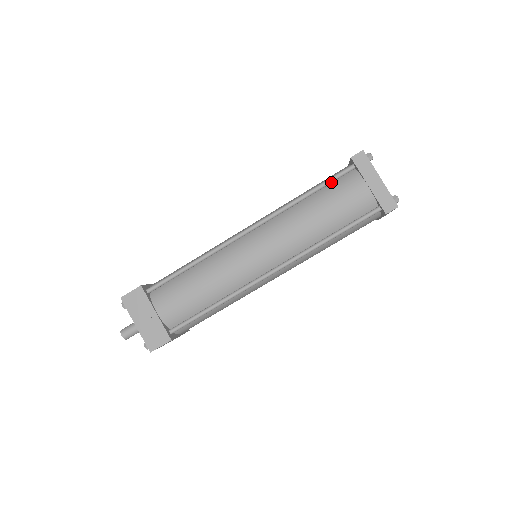
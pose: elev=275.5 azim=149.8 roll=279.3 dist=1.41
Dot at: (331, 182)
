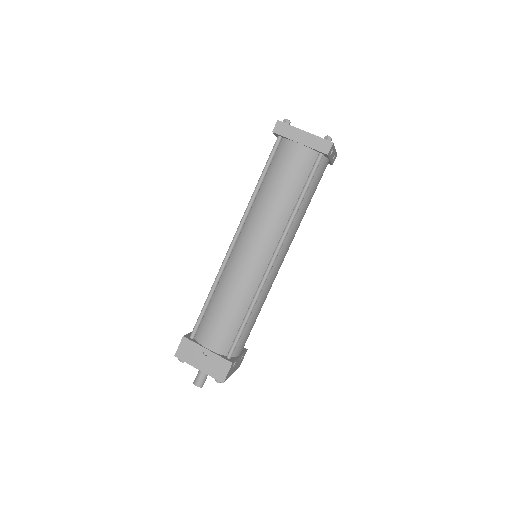
Dot at: (271, 161)
